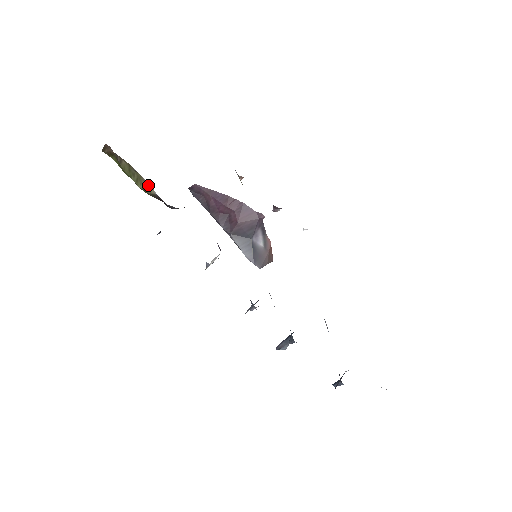
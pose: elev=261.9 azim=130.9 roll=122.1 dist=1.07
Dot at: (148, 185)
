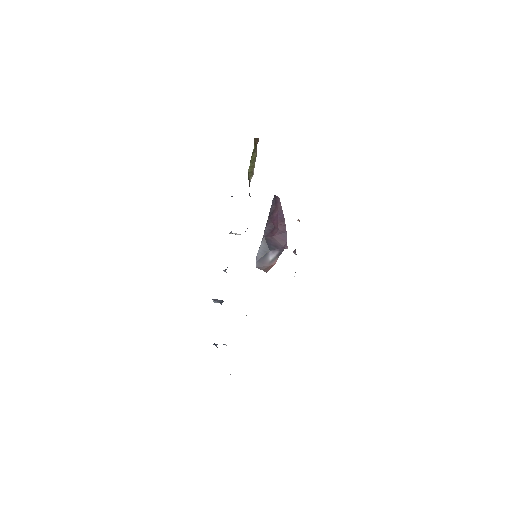
Dot at: (253, 174)
